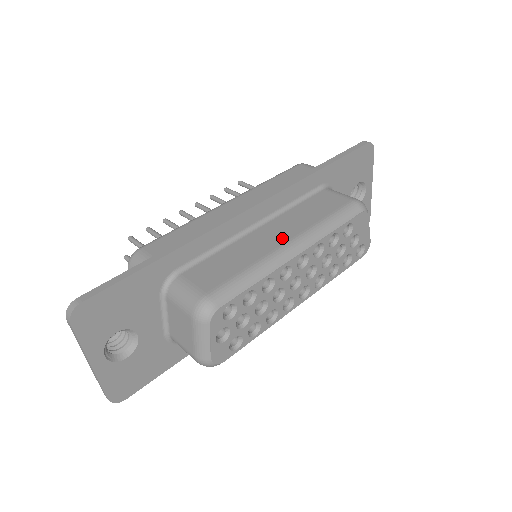
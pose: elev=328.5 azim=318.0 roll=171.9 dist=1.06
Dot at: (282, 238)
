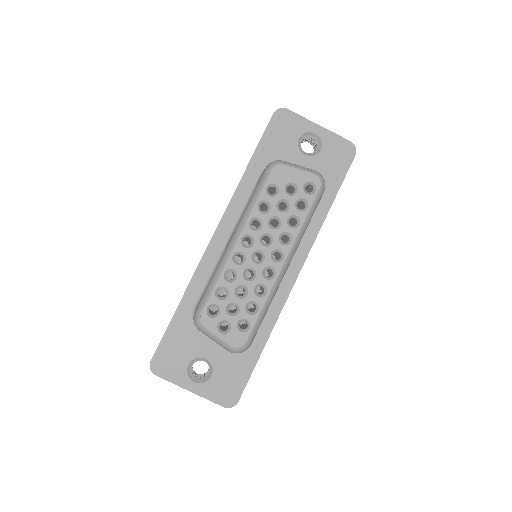
Dot at: (230, 238)
